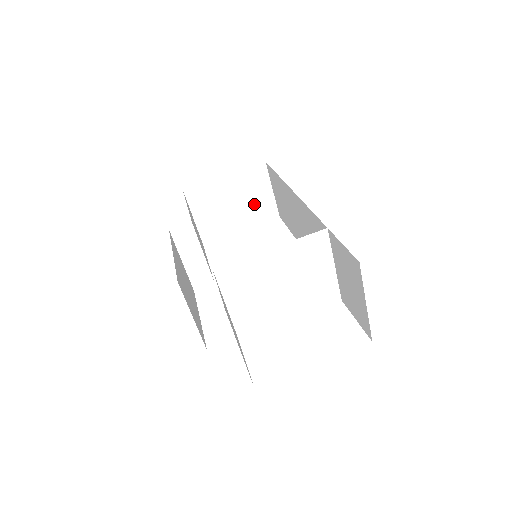
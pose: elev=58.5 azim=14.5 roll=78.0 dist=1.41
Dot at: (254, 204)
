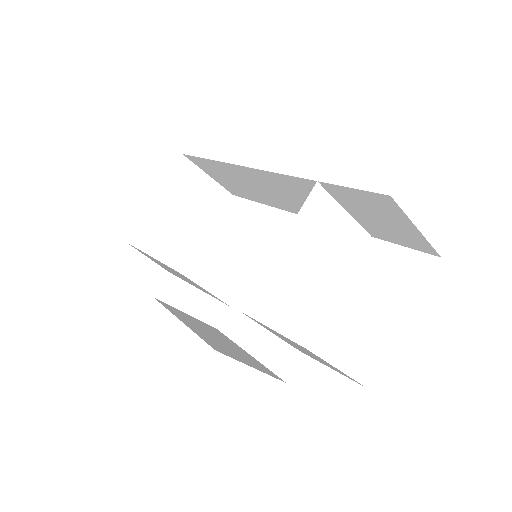
Dot at: (201, 202)
